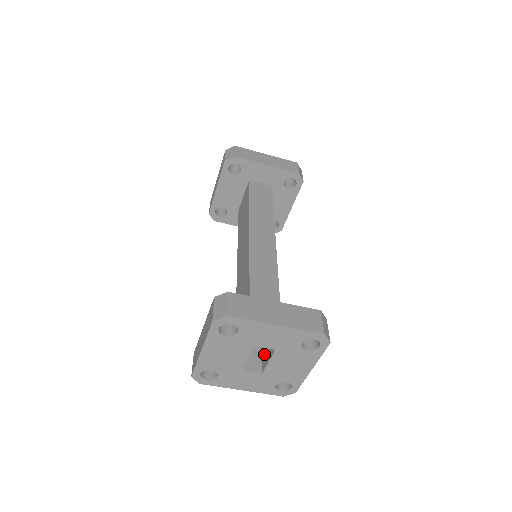
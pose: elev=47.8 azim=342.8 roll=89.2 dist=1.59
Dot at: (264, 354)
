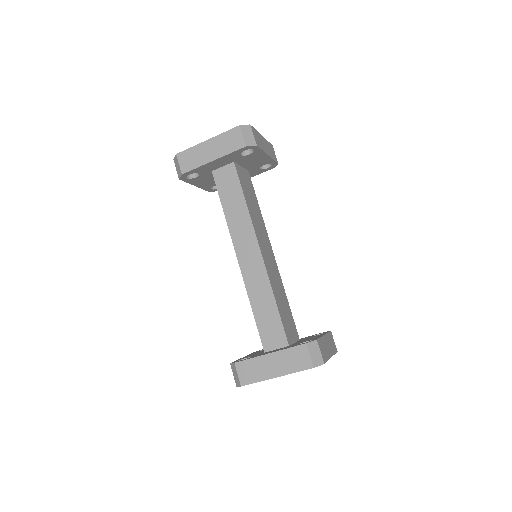
Dot at: occluded
